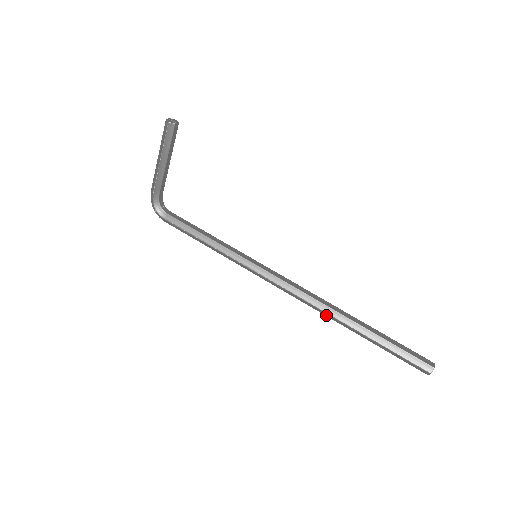
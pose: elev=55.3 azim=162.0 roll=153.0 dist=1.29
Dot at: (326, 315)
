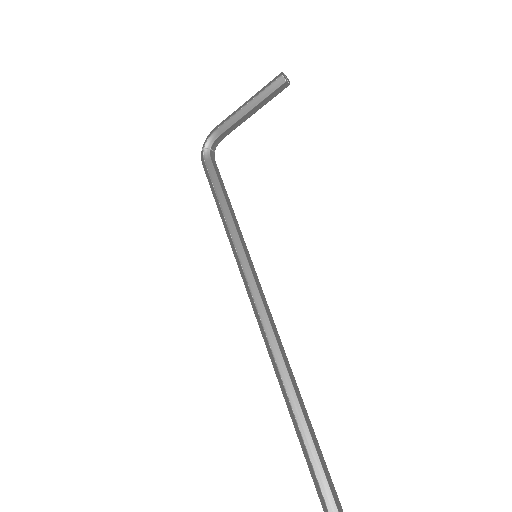
Dot at: (274, 366)
